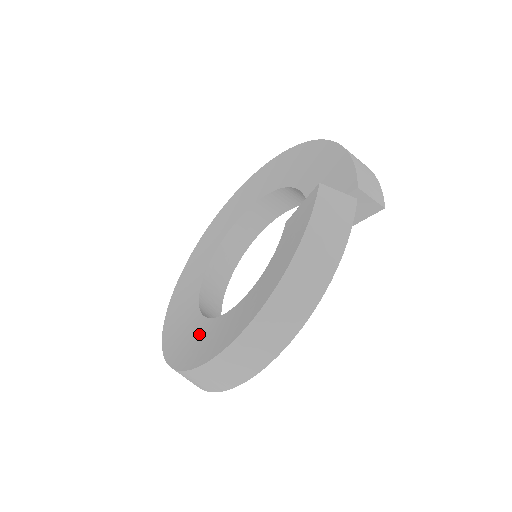
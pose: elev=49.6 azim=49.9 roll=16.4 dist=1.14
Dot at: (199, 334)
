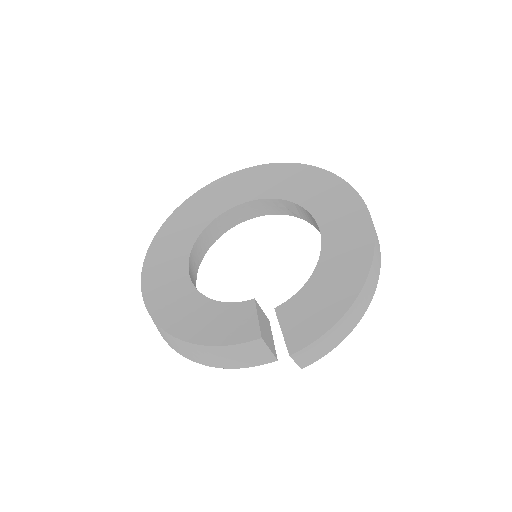
Dot at: (175, 255)
